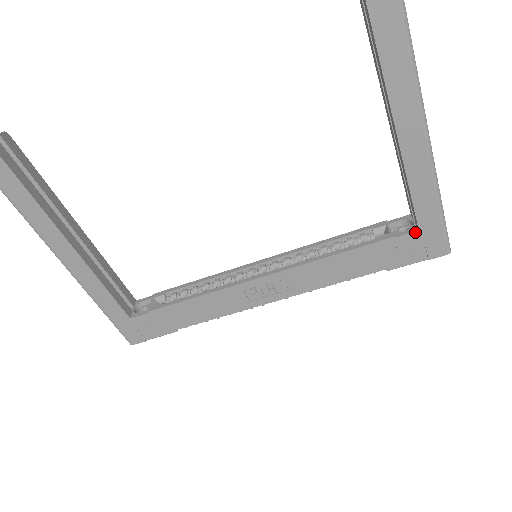
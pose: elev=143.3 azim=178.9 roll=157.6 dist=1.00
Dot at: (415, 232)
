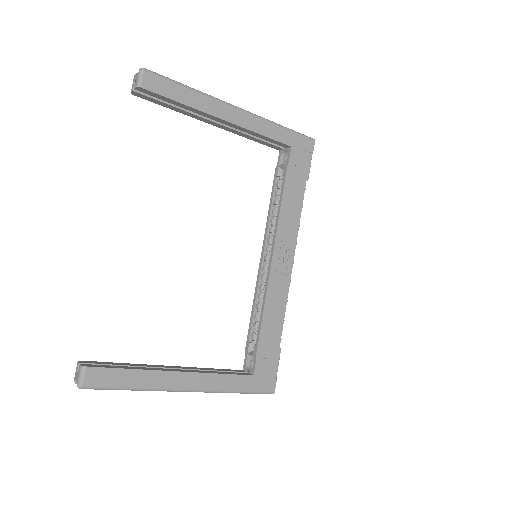
Dot at: (291, 149)
